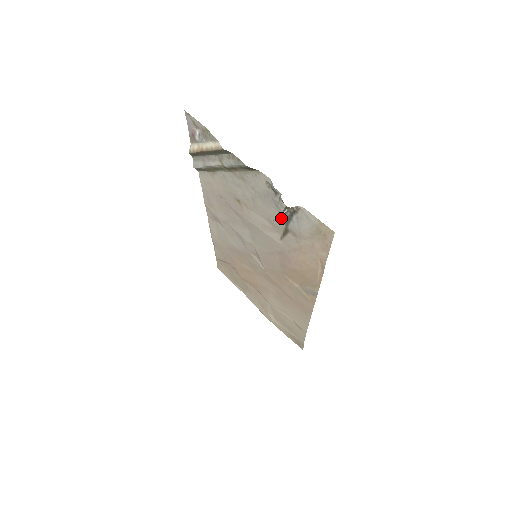
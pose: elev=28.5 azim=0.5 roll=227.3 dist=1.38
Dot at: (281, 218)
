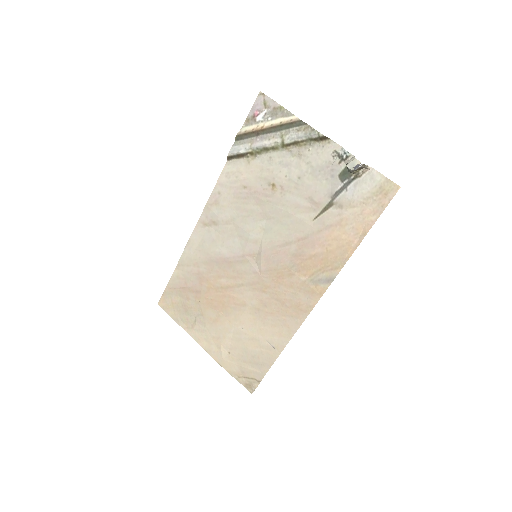
Dot at: (330, 191)
